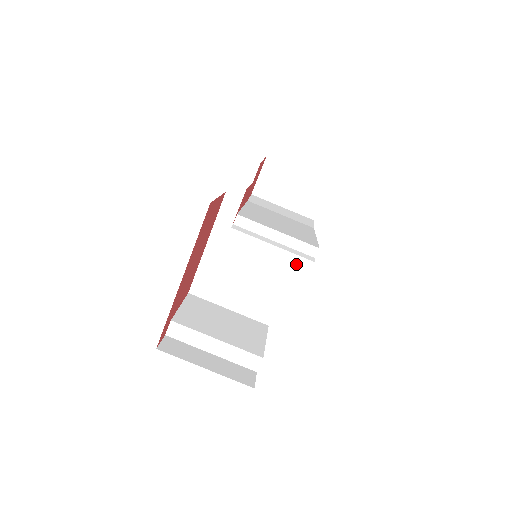
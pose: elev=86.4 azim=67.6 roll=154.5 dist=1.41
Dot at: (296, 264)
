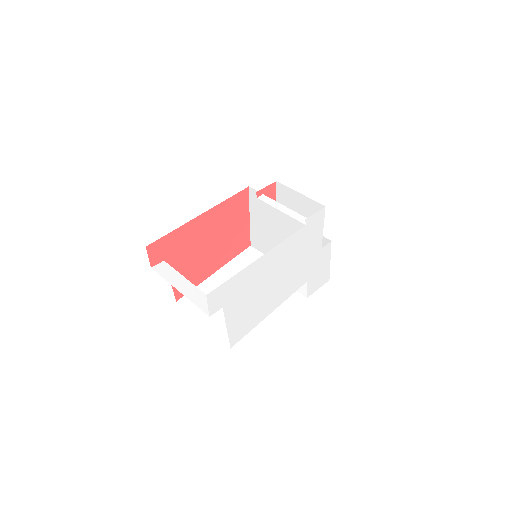
Dot at: (281, 303)
